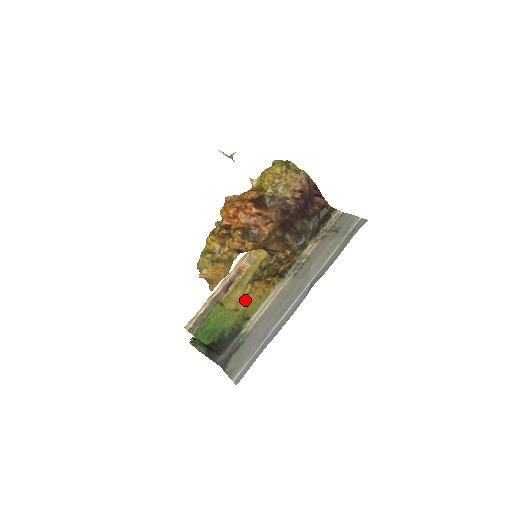
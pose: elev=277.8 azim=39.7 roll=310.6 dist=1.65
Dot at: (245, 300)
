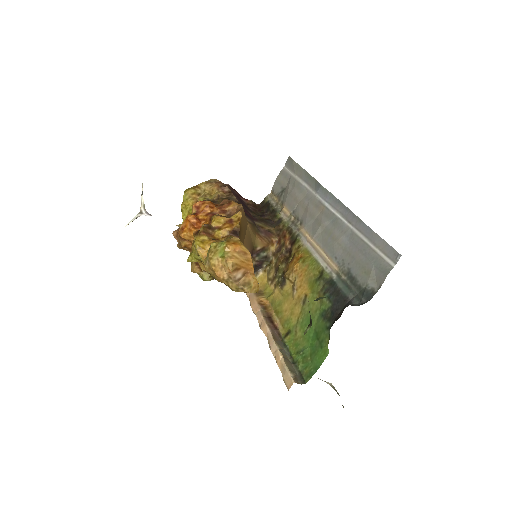
Dot at: (298, 287)
